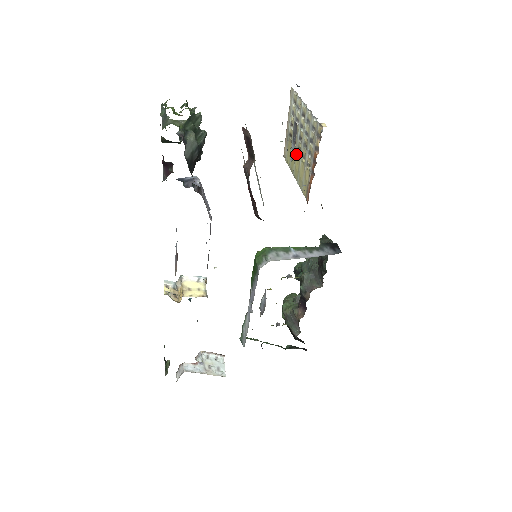
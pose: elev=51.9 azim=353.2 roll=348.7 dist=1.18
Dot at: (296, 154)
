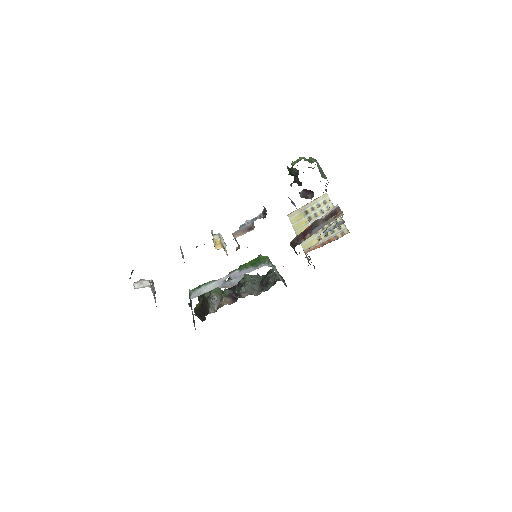
Dot at: (308, 225)
